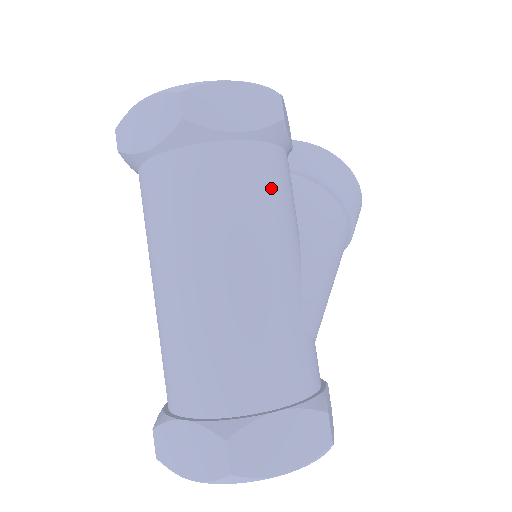
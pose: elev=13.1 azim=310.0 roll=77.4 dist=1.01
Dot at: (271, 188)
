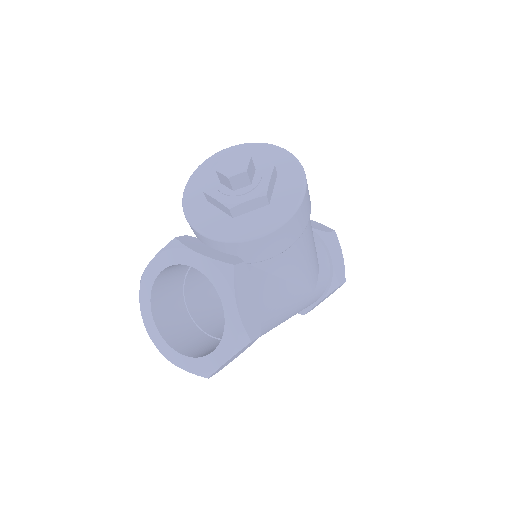
Dot at: (271, 322)
